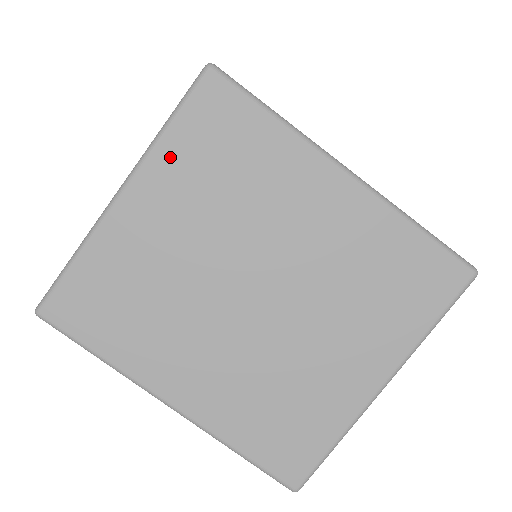
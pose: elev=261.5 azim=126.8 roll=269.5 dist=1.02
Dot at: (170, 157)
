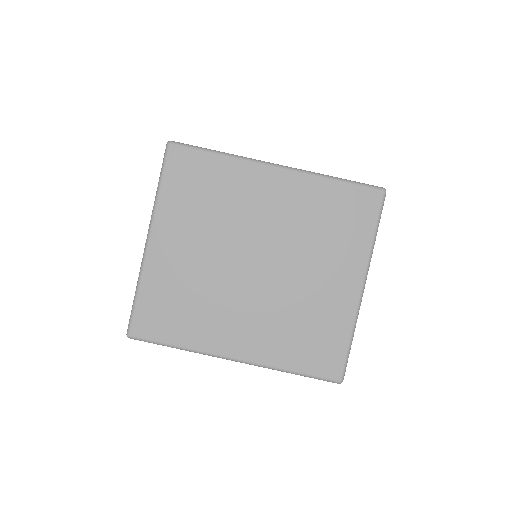
Dot at: (169, 205)
